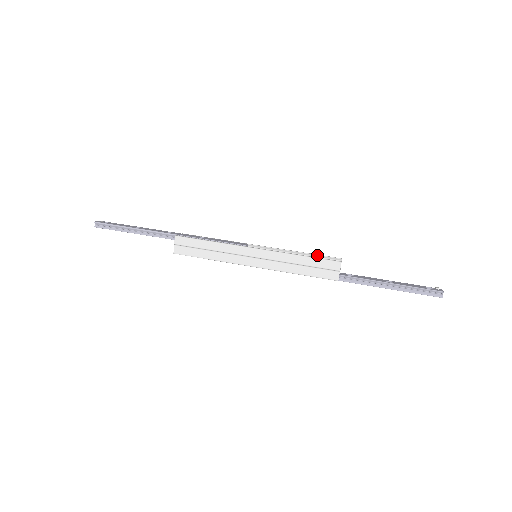
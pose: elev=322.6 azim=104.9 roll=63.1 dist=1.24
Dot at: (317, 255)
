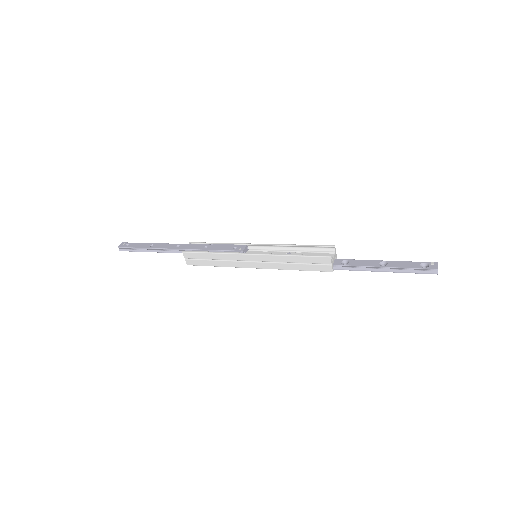
Dot at: (310, 246)
